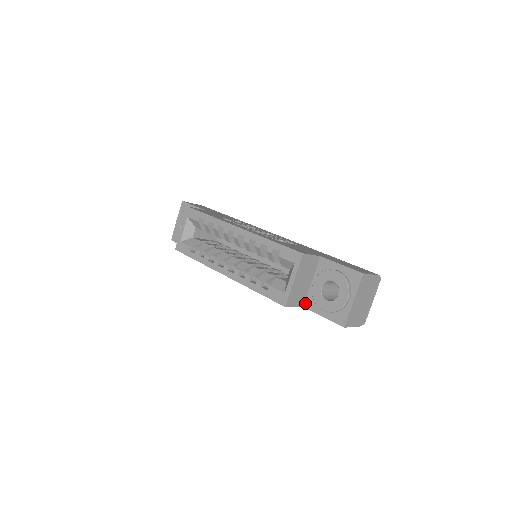
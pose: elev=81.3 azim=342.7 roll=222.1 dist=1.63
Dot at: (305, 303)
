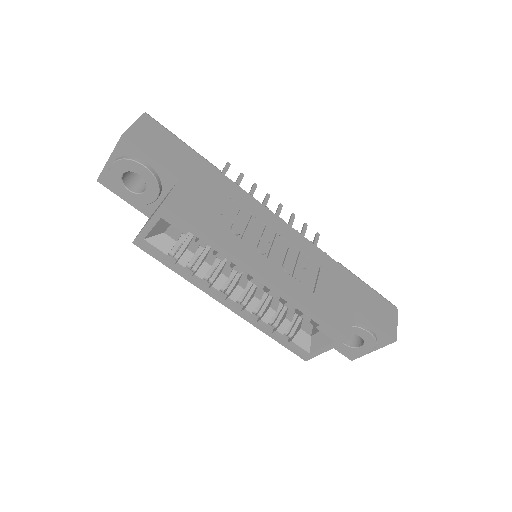
Dot at: occluded
